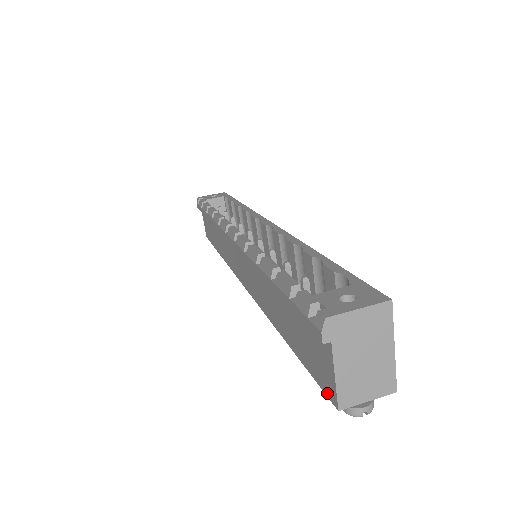
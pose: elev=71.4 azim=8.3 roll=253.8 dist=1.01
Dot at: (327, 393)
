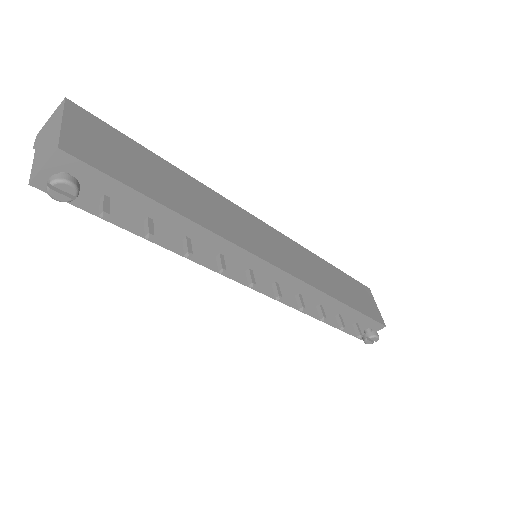
Dot at: occluded
